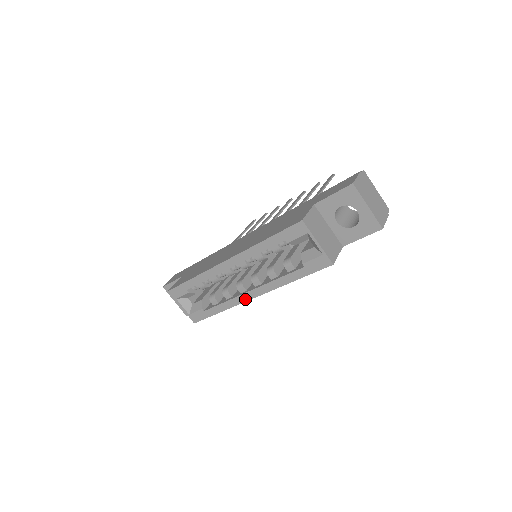
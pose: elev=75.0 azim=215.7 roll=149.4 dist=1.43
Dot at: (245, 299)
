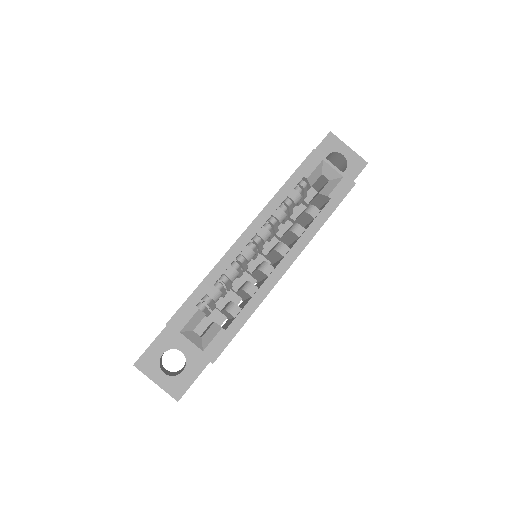
Dot at: (278, 276)
